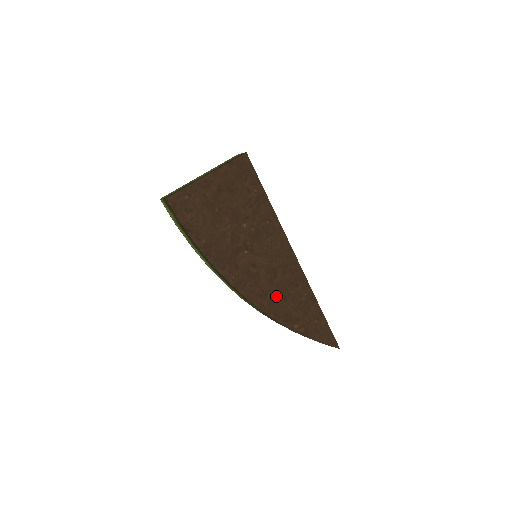
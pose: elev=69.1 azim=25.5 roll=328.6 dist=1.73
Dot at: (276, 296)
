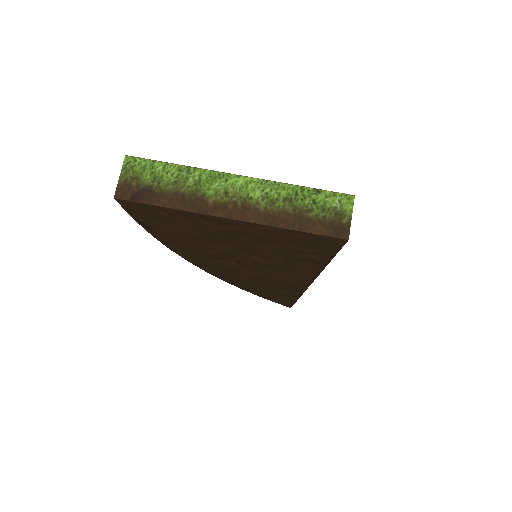
Dot at: (247, 282)
